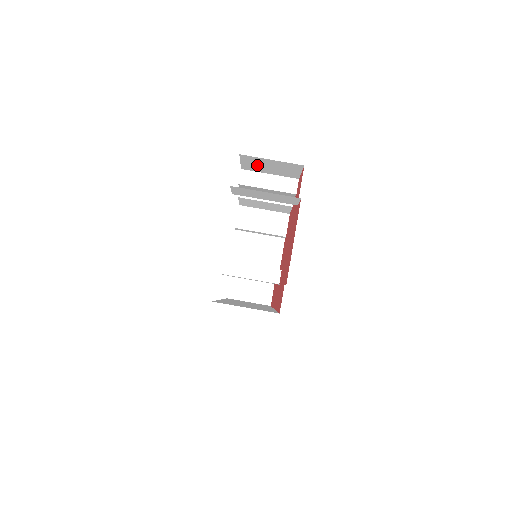
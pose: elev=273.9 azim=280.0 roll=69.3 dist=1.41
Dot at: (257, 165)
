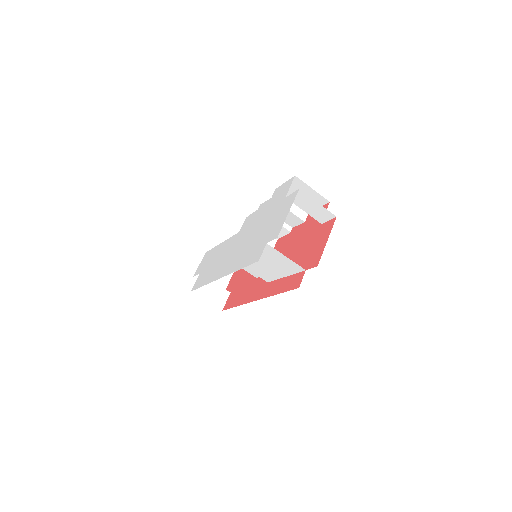
Dot at: (294, 190)
